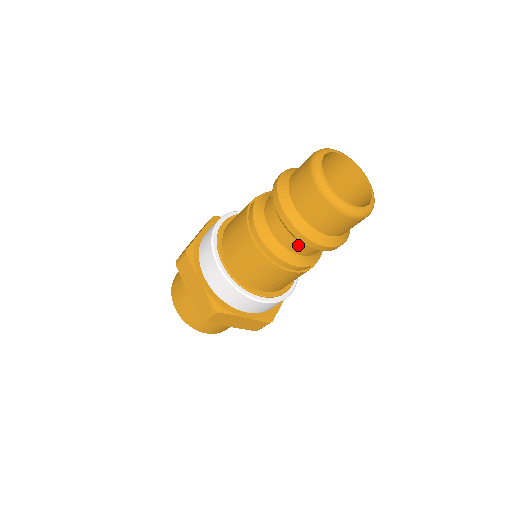
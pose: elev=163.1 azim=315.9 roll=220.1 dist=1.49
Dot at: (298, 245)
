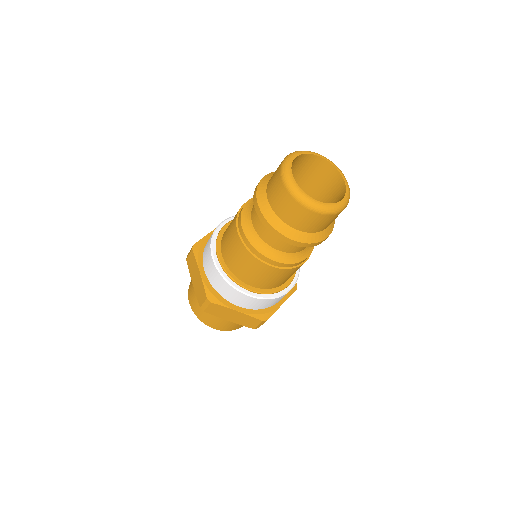
Dot at: (275, 240)
